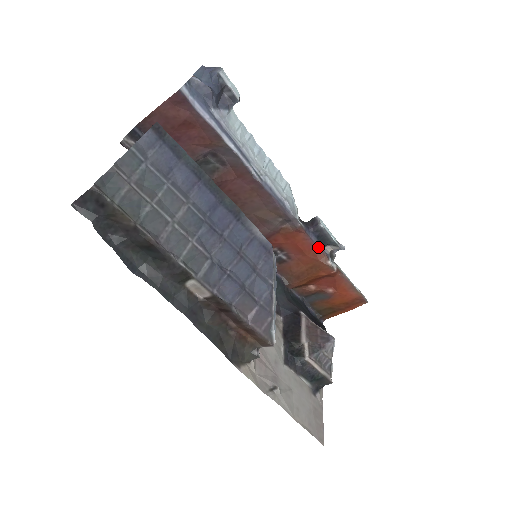
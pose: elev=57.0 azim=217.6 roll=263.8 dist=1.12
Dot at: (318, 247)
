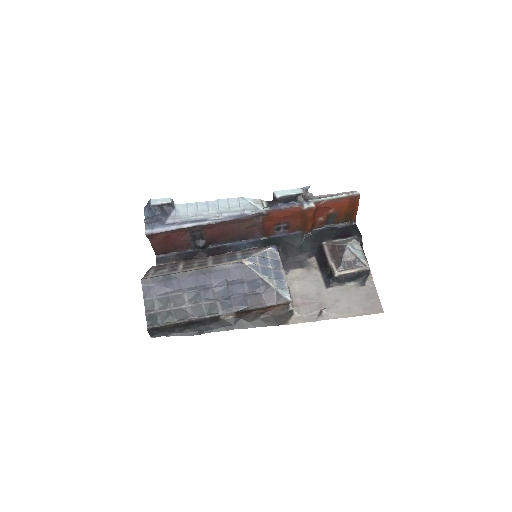
Dot at: (291, 207)
